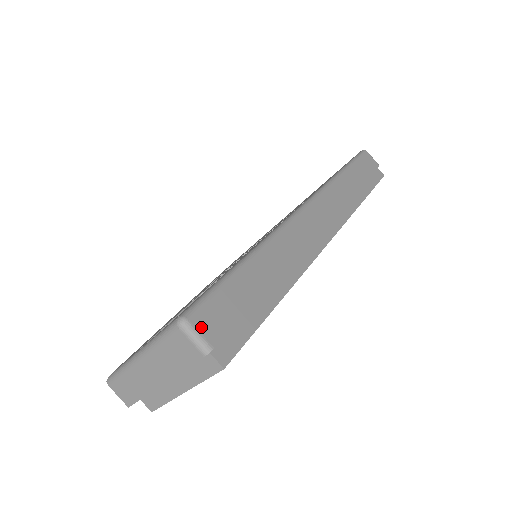
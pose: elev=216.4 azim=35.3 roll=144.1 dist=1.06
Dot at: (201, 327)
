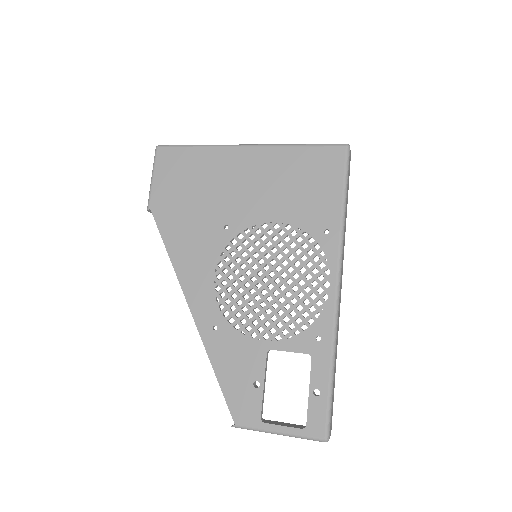
Dot at: (330, 434)
